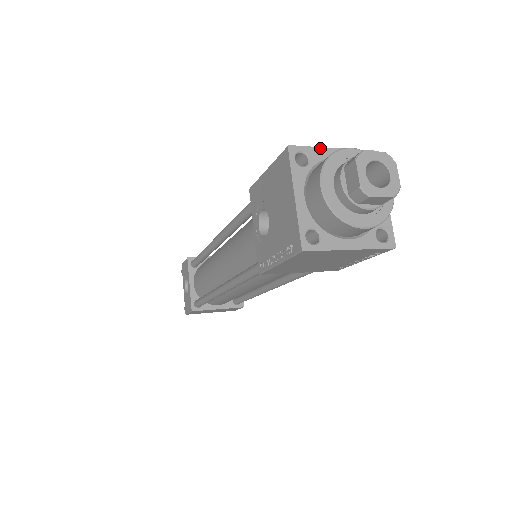
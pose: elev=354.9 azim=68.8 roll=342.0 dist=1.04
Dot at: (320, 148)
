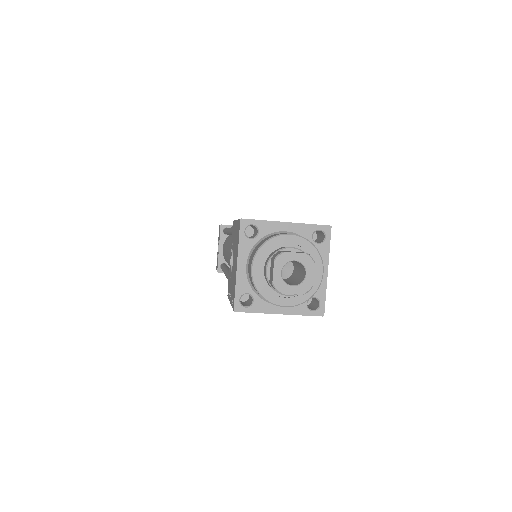
Dot at: (271, 222)
